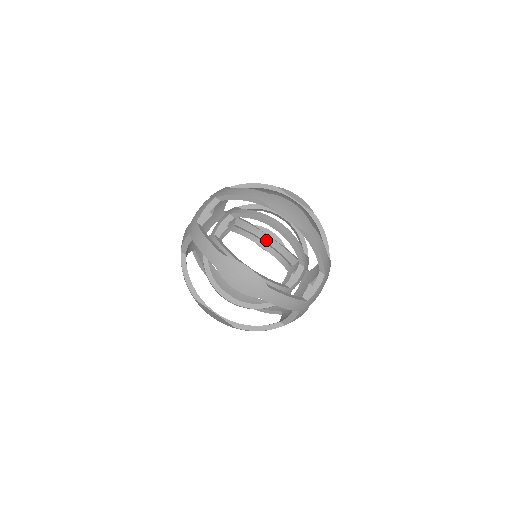
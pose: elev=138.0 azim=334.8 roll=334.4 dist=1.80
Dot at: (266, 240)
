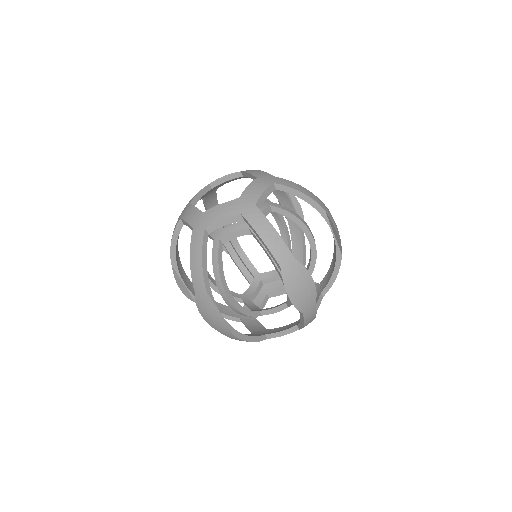
Dot at: occluded
